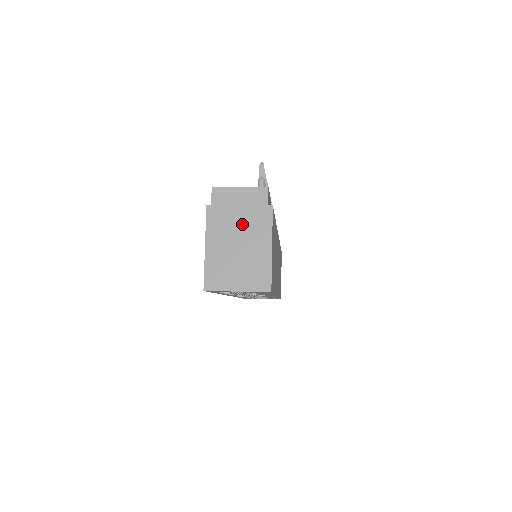
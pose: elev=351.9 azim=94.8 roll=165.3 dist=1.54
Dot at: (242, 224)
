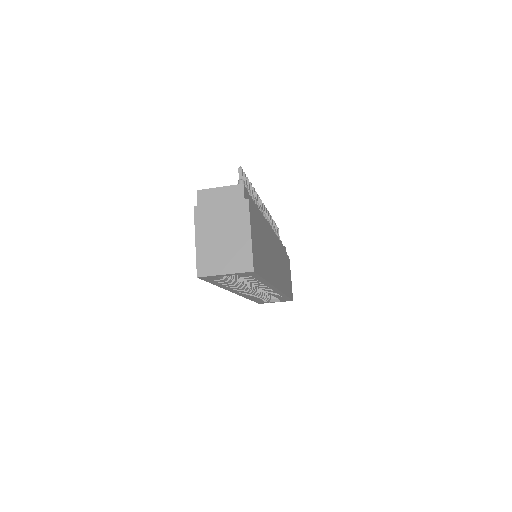
Dot at: (224, 217)
